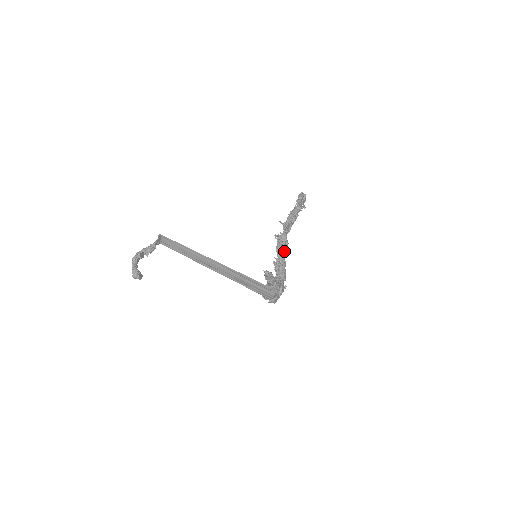
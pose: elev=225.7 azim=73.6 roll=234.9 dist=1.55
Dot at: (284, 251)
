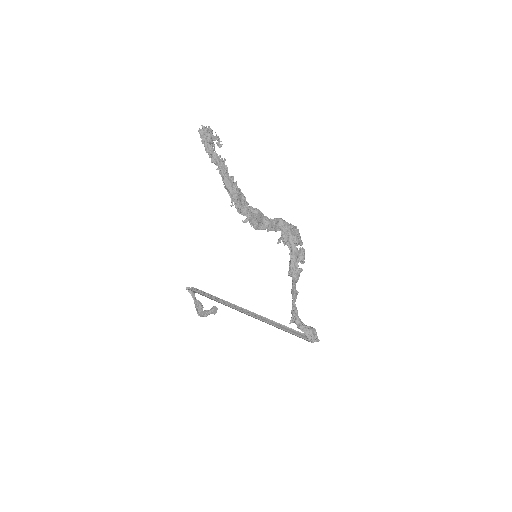
Dot at: (264, 221)
